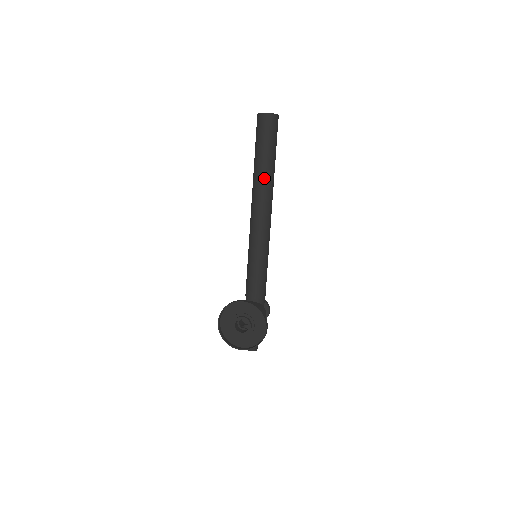
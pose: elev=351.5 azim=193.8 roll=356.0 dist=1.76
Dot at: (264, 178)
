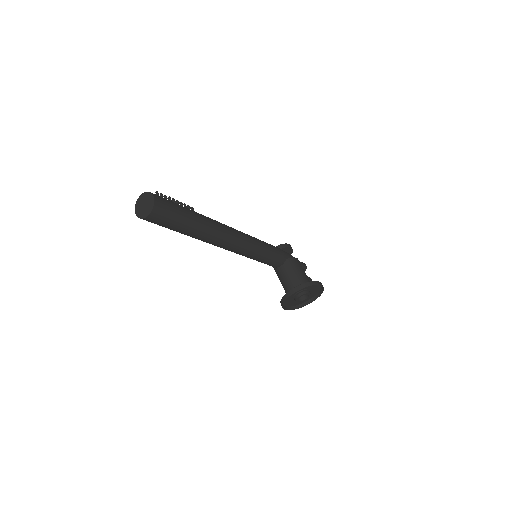
Dot at: (206, 234)
